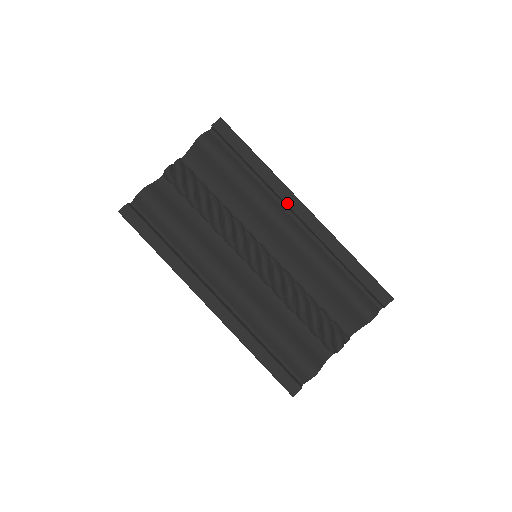
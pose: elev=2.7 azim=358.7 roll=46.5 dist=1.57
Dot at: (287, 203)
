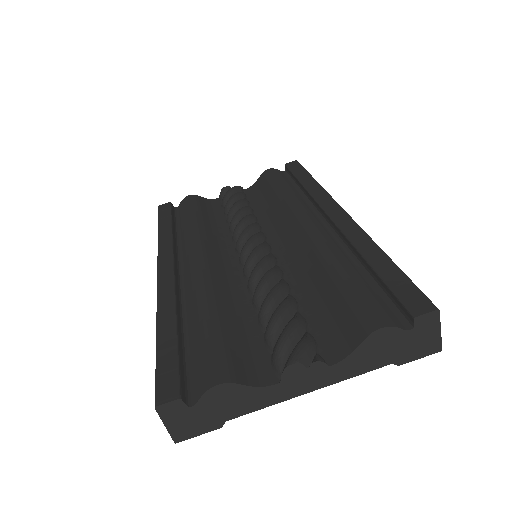
Dot at: (321, 205)
